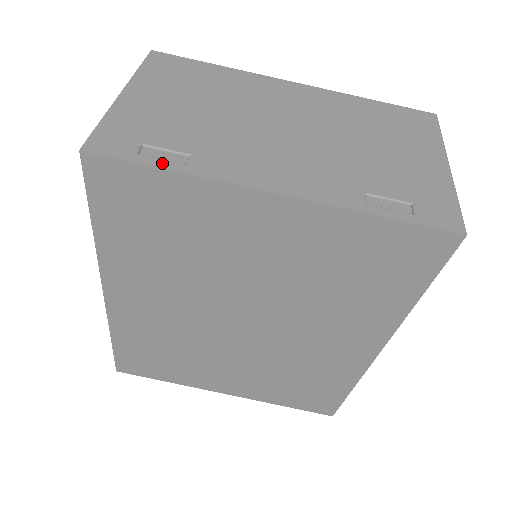
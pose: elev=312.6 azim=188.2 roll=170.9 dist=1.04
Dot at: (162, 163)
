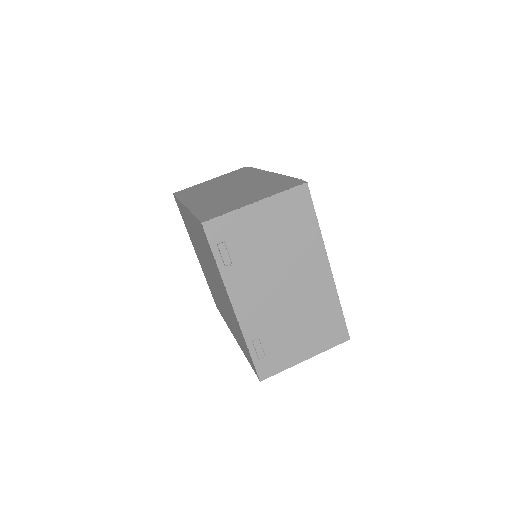
Dot at: (218, 258)
